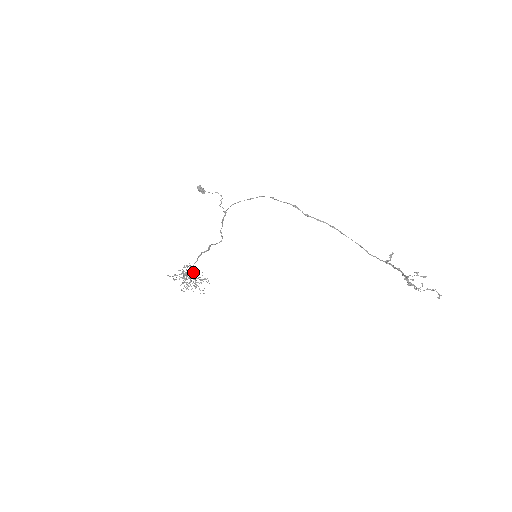
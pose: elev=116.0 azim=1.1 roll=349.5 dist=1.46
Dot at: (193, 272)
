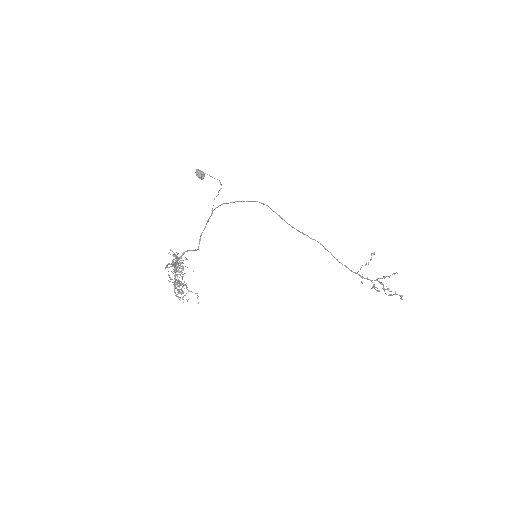
Dot at: occluded
